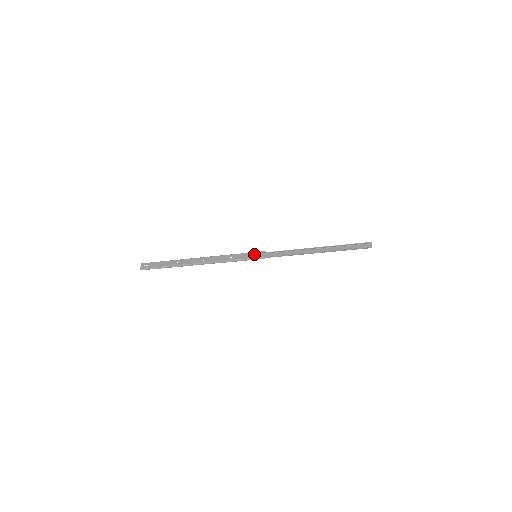
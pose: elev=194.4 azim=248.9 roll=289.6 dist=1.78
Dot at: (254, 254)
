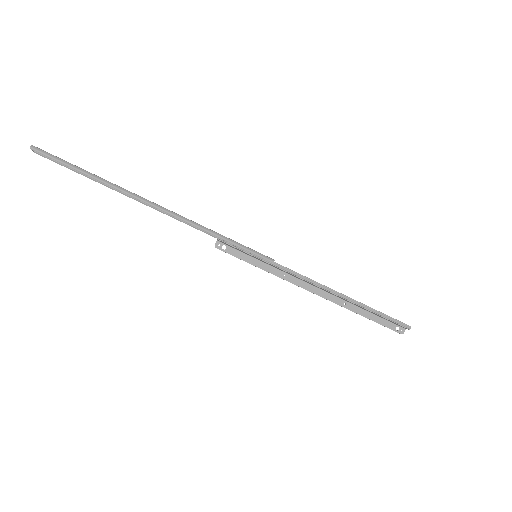
Dot at: (256, 251)
